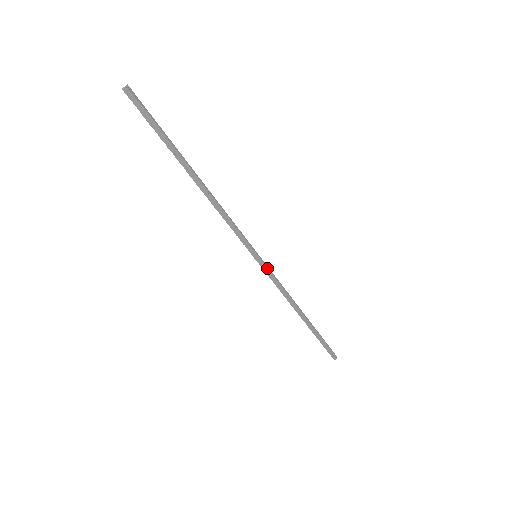
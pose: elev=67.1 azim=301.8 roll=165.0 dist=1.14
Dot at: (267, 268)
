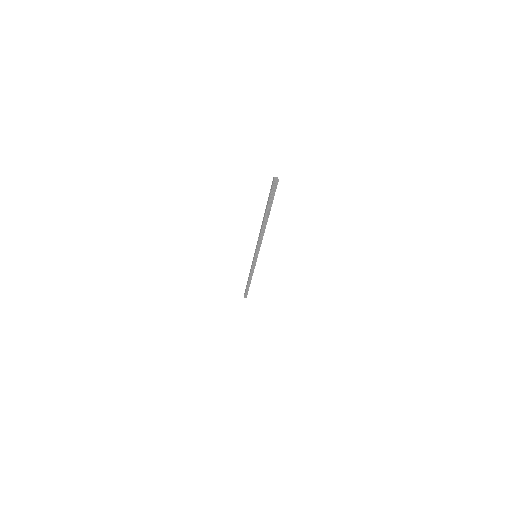
Dot at: occluded
